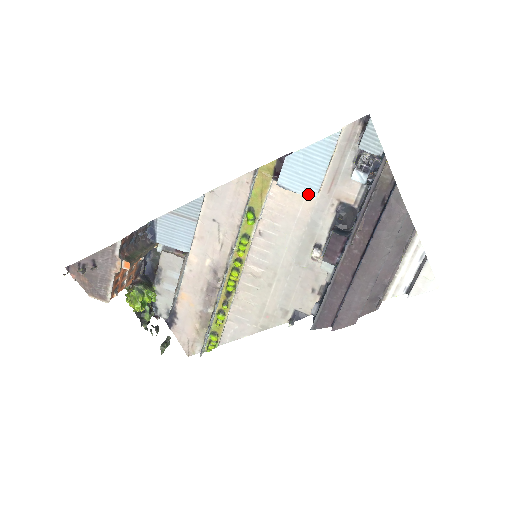
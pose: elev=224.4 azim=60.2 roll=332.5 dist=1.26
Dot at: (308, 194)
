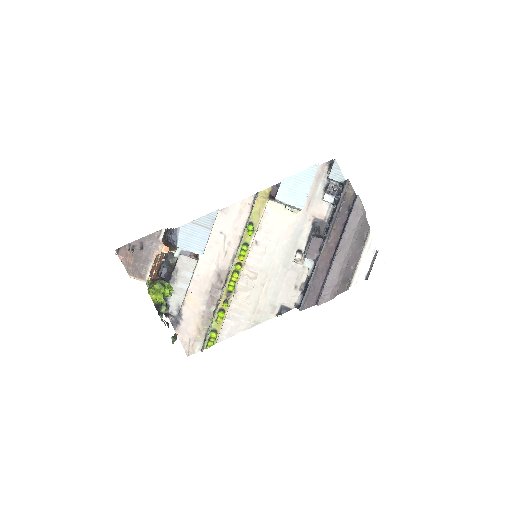
Dot at: (298, 205)
